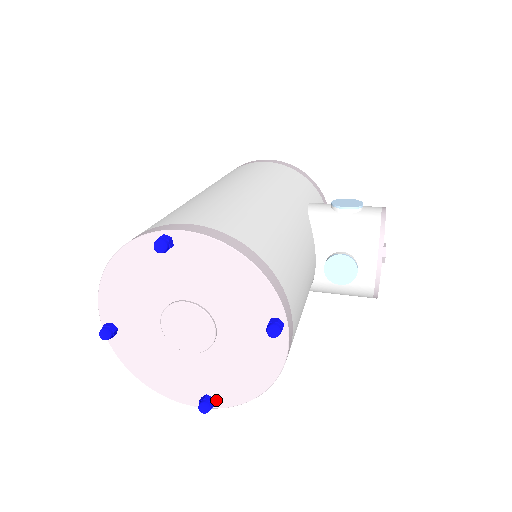
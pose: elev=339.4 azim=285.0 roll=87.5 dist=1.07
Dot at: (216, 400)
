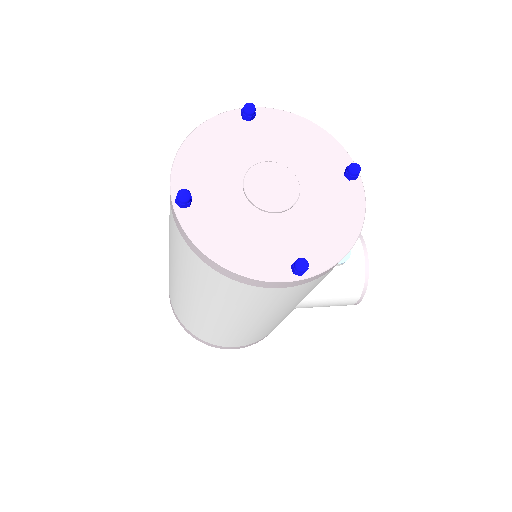
Dot at: occluded
